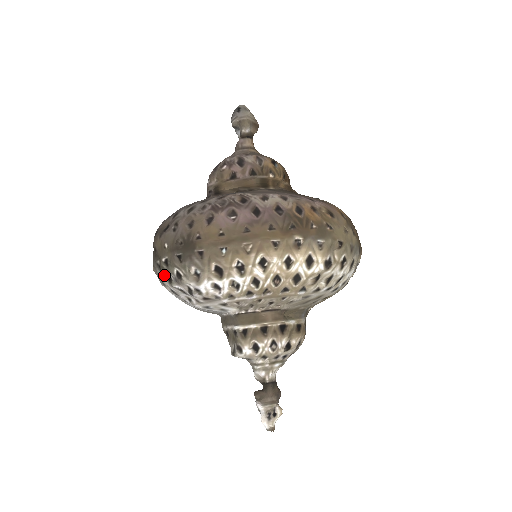
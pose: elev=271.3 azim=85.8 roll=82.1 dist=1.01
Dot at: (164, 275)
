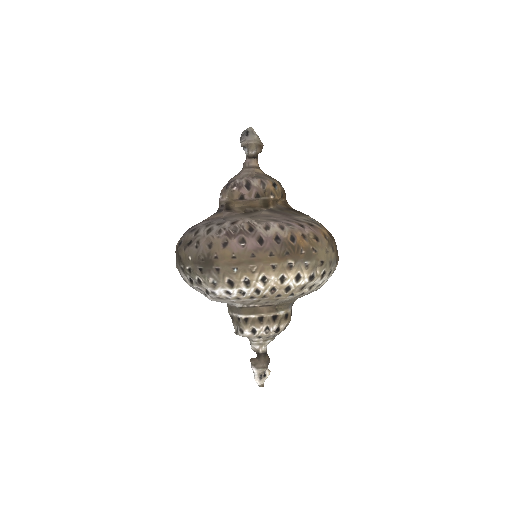
Dot at: (187, 277)
